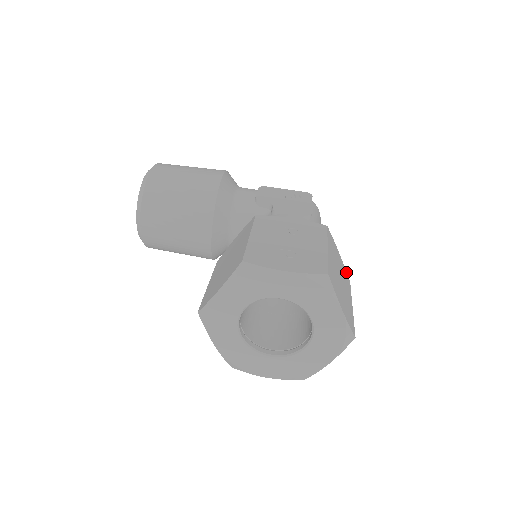
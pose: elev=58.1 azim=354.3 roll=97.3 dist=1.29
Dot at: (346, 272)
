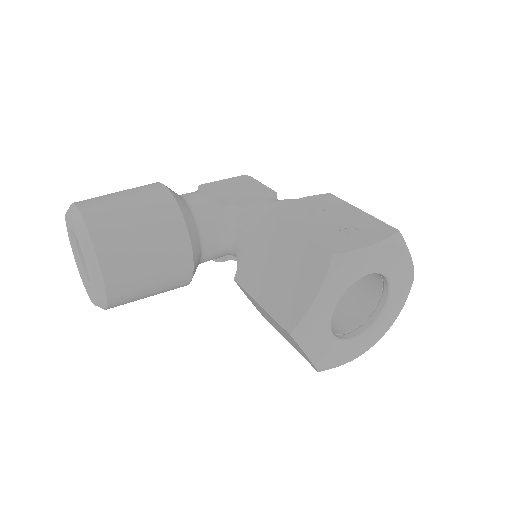
Dot at: occluded
